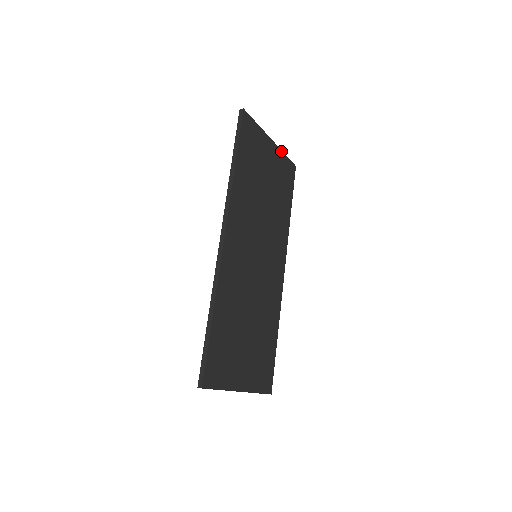
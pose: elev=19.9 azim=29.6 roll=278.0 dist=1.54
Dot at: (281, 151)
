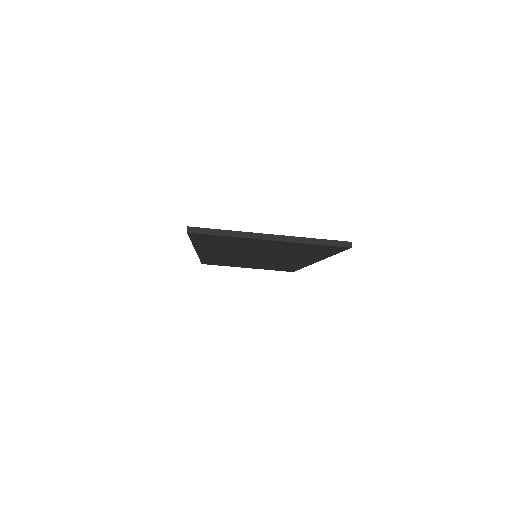
Dot at: occluded
